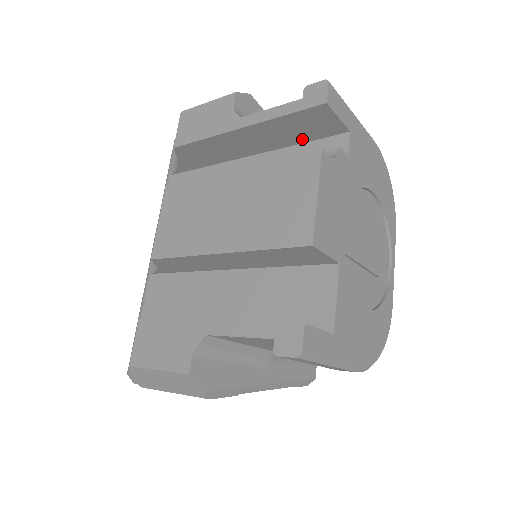
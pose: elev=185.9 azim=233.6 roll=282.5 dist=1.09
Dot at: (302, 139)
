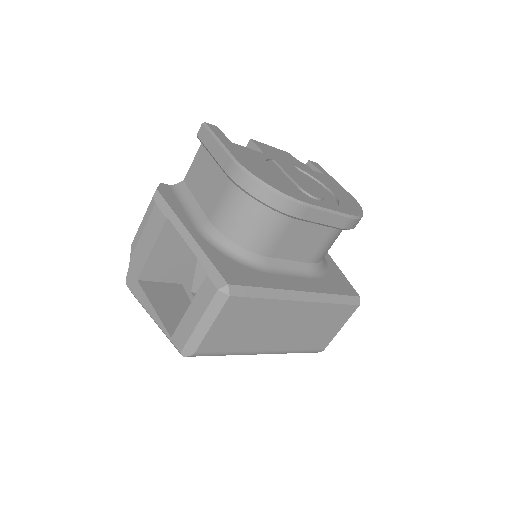
Dot at: occluded
